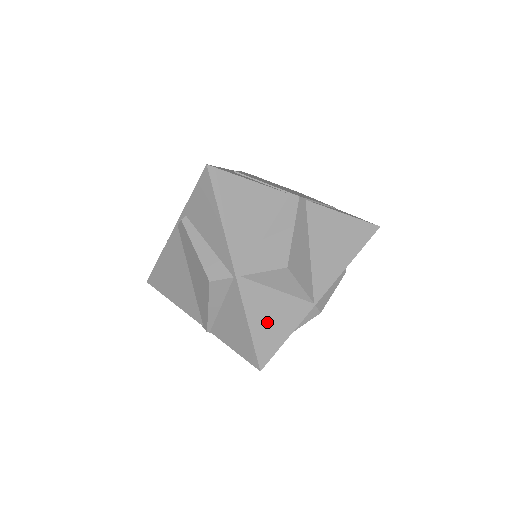
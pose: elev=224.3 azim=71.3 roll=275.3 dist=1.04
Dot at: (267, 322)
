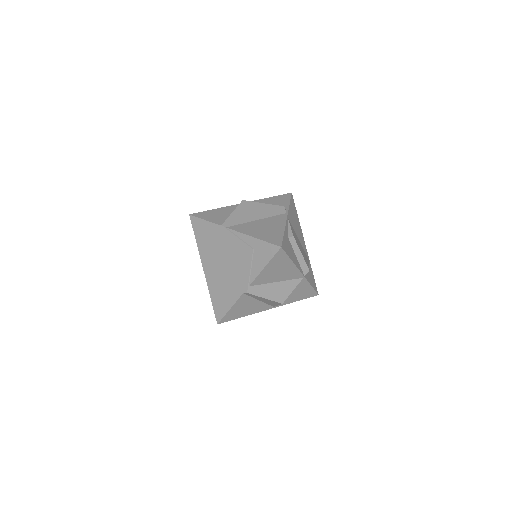
Dot at: (300, 295)
